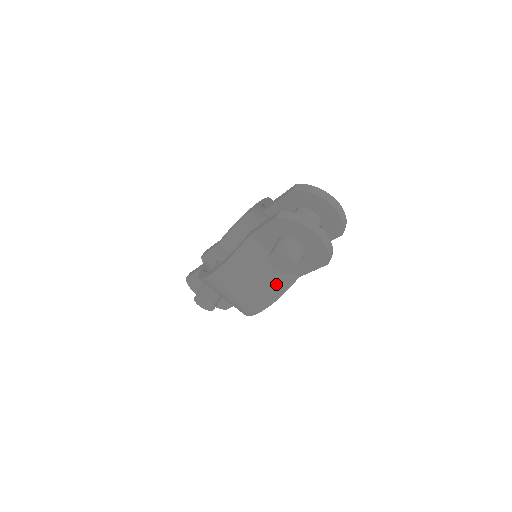
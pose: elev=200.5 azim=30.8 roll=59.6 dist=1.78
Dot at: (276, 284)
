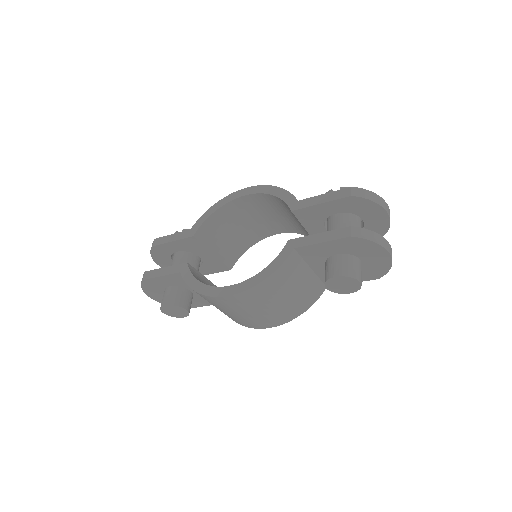
Dot at: (307, 298)
